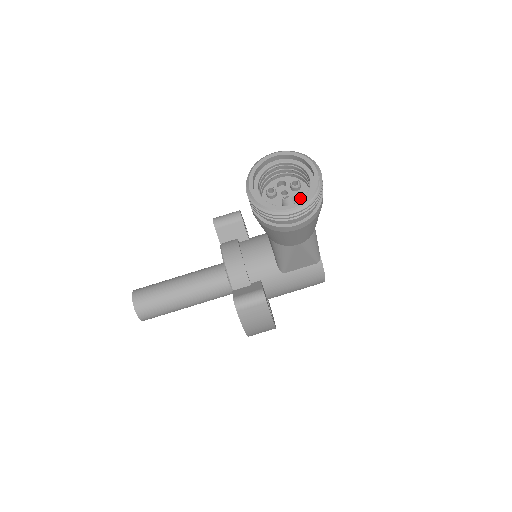
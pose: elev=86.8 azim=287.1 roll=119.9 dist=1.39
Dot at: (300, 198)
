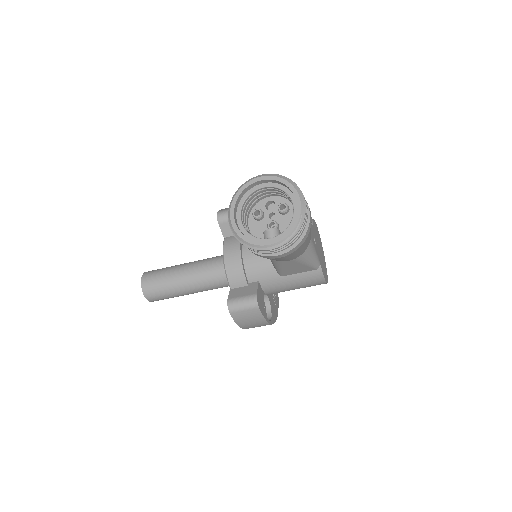
Dot at: (287, 223)
